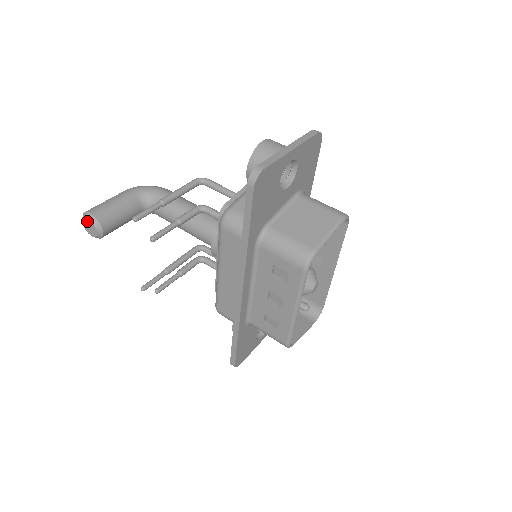
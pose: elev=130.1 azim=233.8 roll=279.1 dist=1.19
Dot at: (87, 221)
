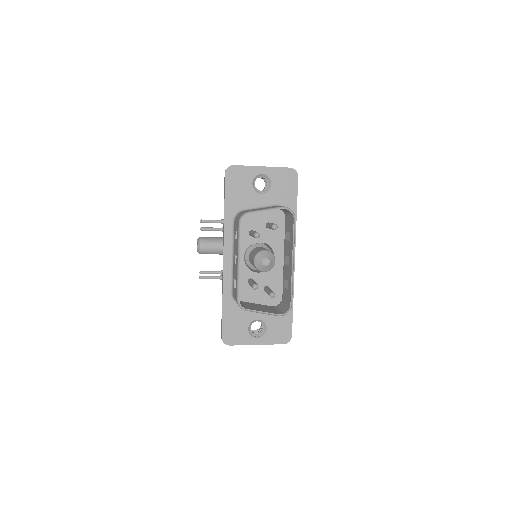
Dot at: occluded
